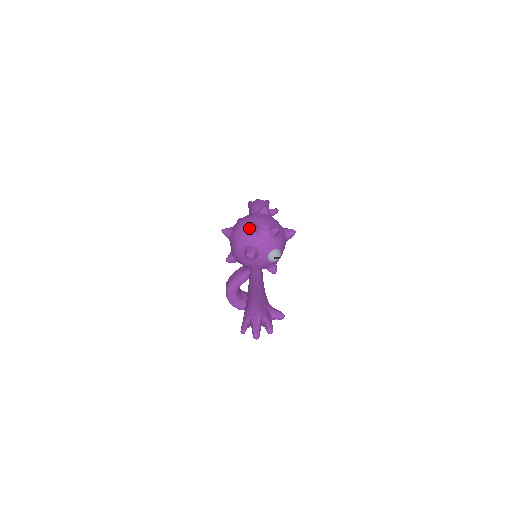
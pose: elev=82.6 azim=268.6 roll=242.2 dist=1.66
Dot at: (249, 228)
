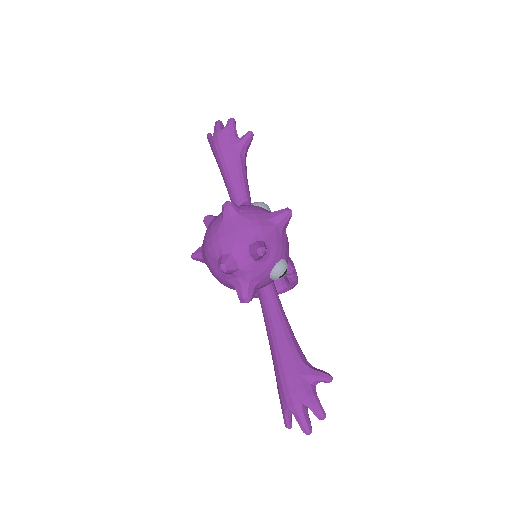
Dot at: occluded
